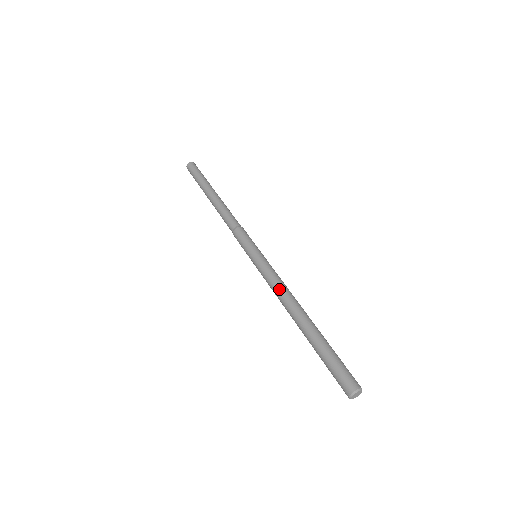
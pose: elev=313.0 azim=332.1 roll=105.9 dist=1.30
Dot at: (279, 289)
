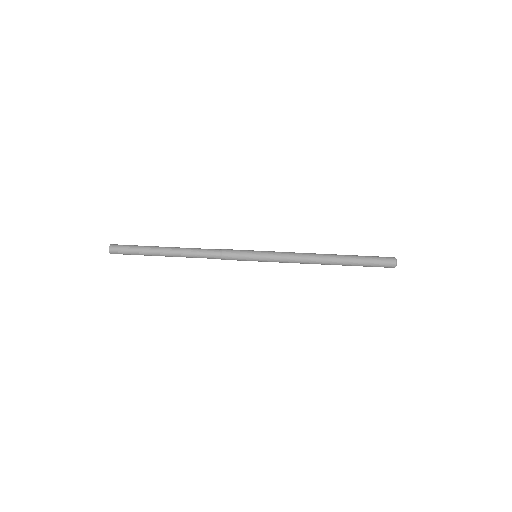
Dot at: (300, 261)
